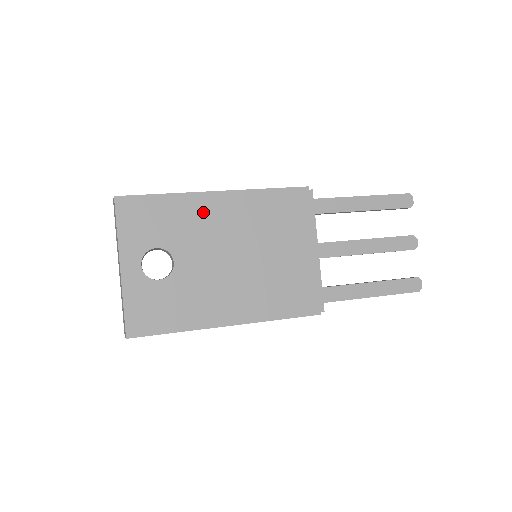
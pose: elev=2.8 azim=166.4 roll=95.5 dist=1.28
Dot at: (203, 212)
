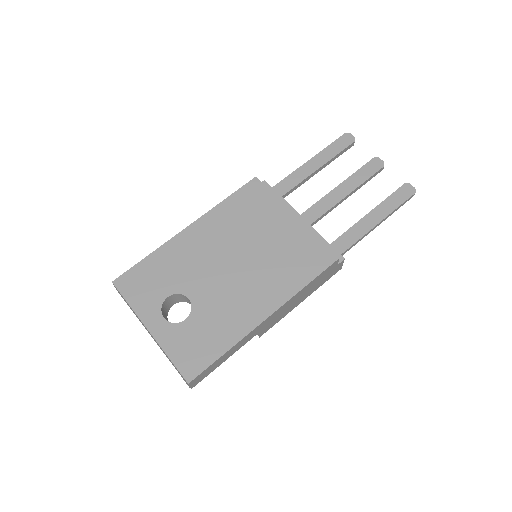
Dot at: (187, 248)
